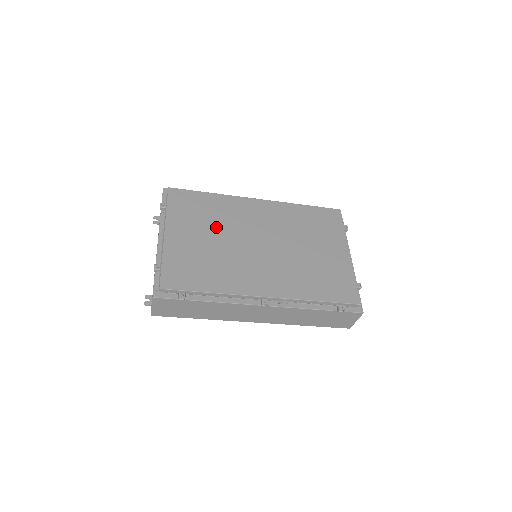
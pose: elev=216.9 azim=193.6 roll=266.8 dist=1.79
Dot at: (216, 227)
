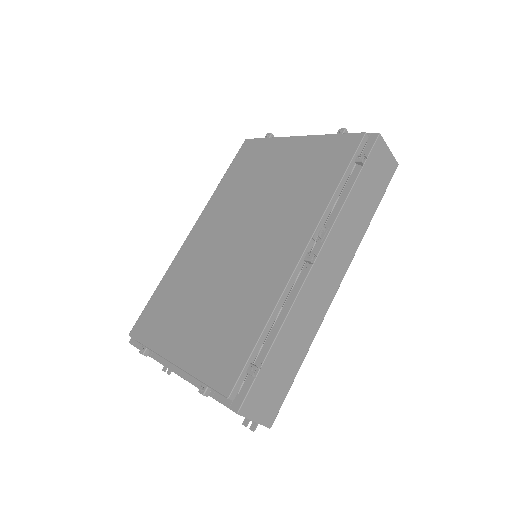
Dot at: (195, 292)
